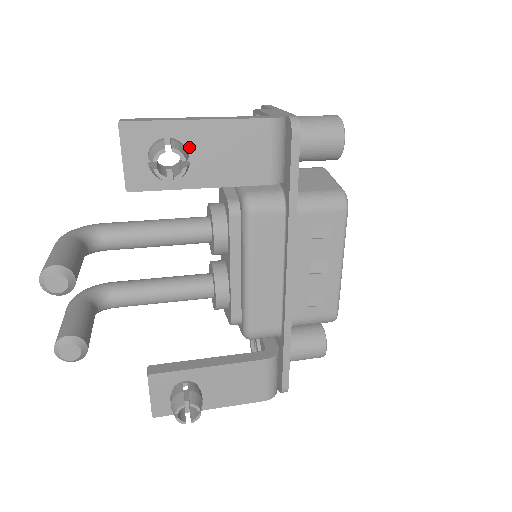
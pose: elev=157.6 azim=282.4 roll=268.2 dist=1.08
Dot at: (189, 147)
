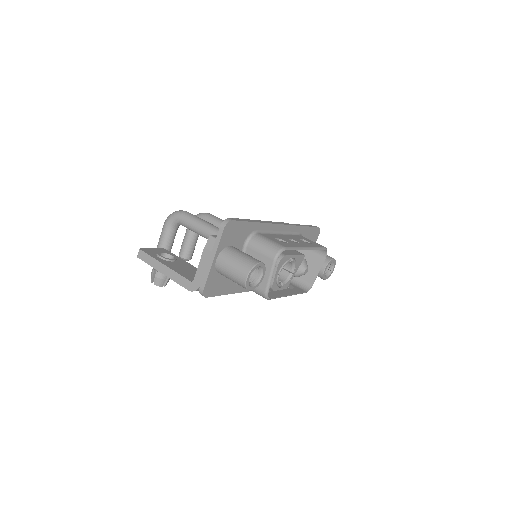
Dot at: occluded
